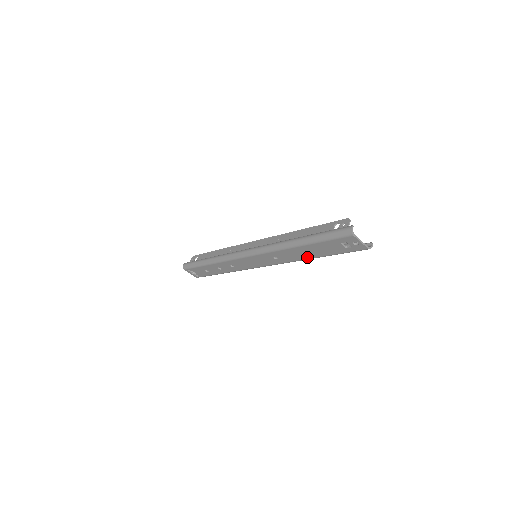
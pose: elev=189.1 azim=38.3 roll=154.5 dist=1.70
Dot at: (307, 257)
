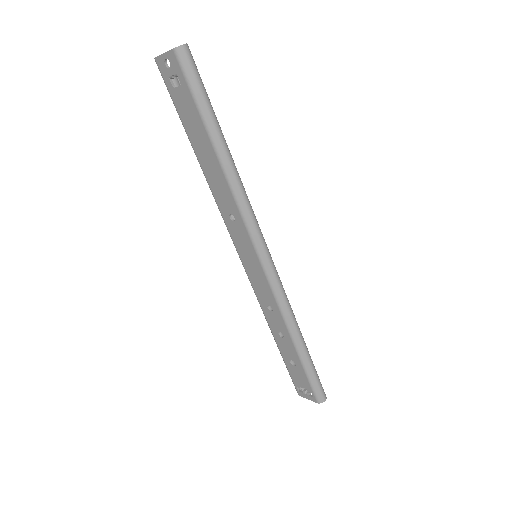
Dot at: (217, 165)
